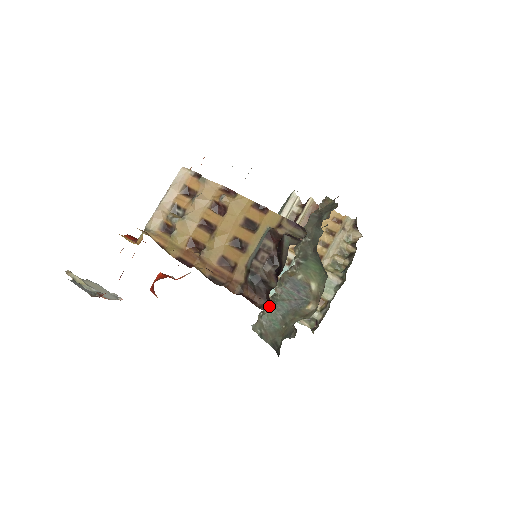
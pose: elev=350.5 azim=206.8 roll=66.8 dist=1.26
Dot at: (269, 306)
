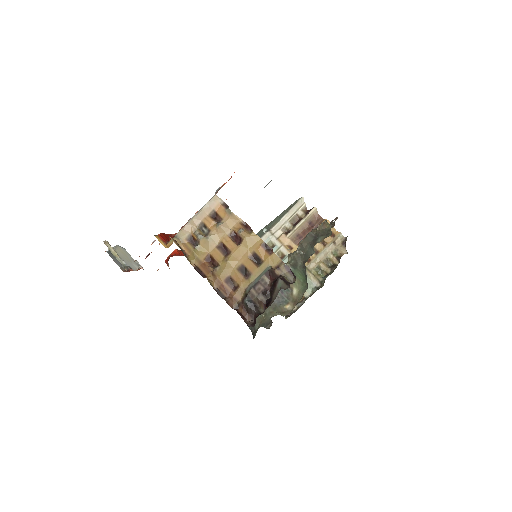
Dot at: occluded
